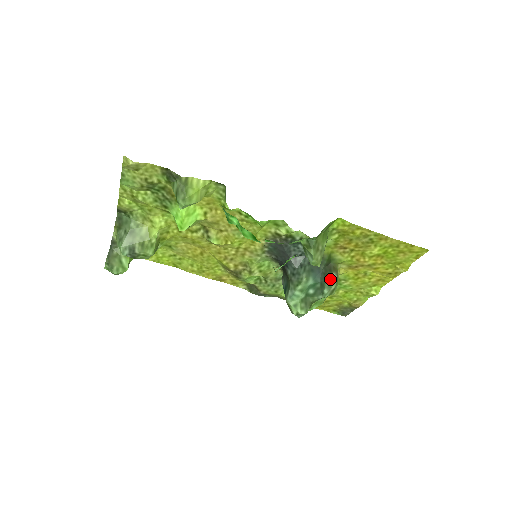
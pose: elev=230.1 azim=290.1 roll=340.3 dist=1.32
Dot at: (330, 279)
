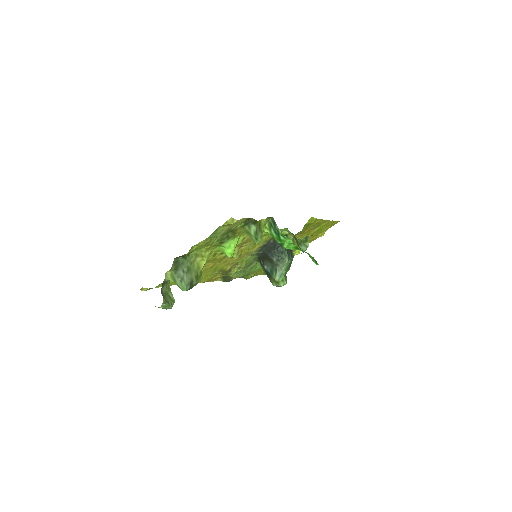
Dot at: (292, 255)
